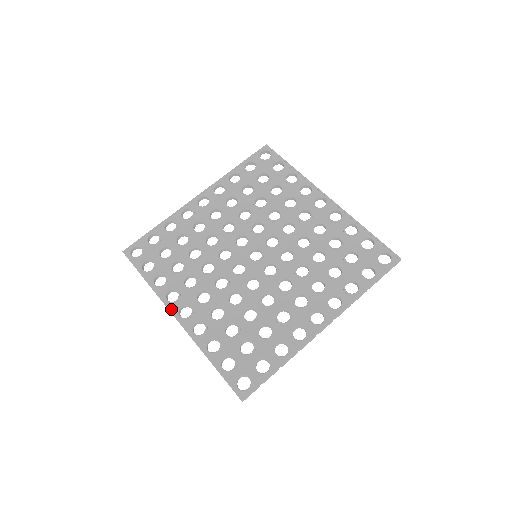
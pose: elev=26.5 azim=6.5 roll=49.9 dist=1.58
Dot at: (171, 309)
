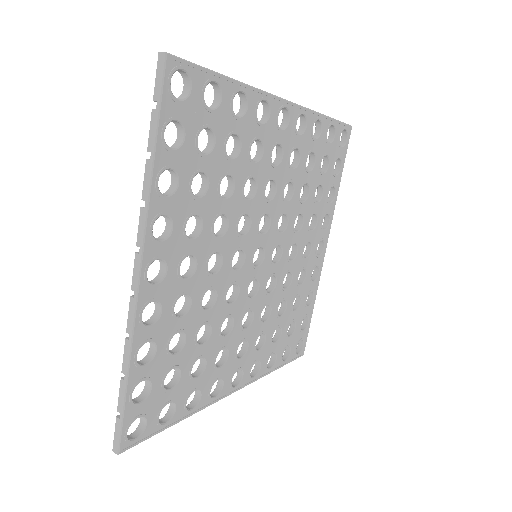
Dot at: (146, 250)
